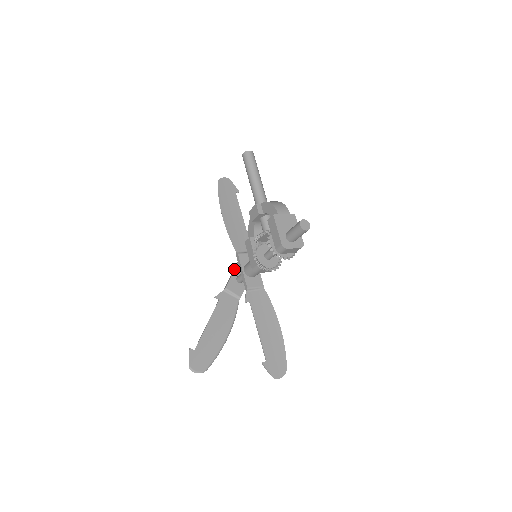
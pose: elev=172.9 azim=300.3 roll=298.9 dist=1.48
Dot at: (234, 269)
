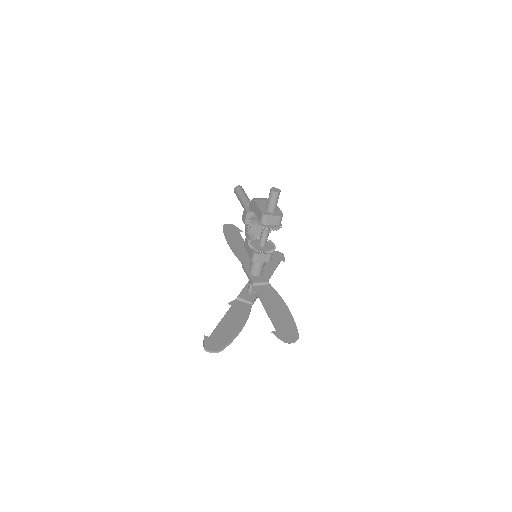
Dot at: (245, 285)
